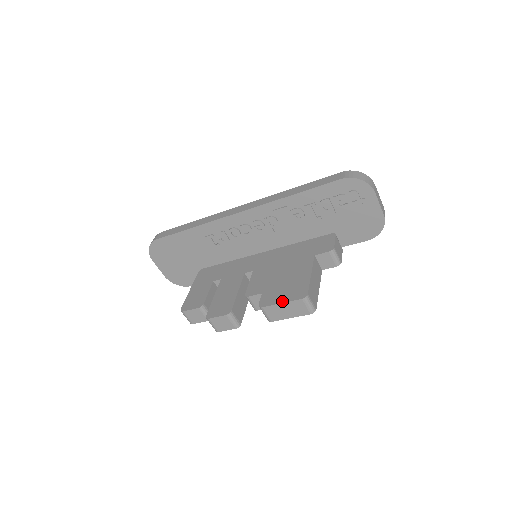
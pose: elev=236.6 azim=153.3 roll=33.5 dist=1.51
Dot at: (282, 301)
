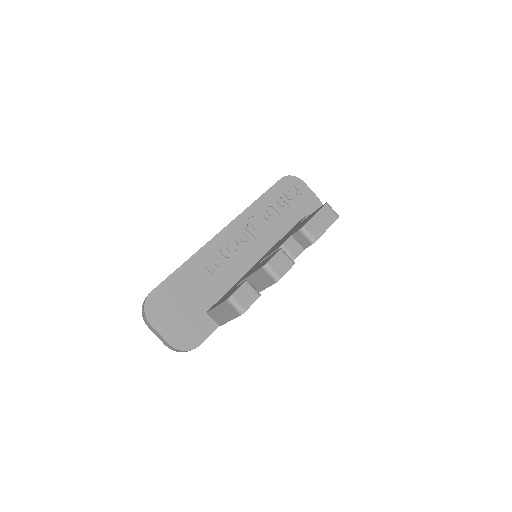
Dot at: (314, 215)
